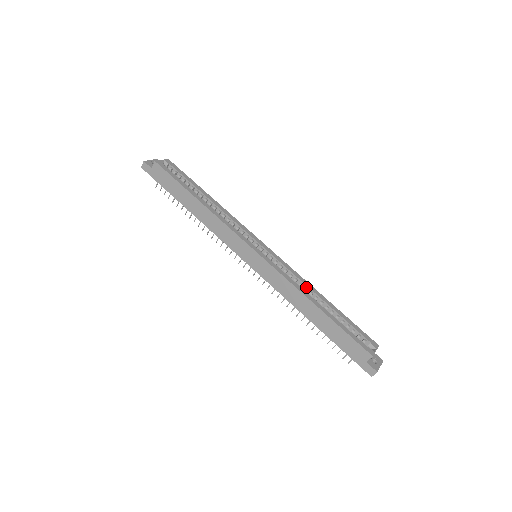
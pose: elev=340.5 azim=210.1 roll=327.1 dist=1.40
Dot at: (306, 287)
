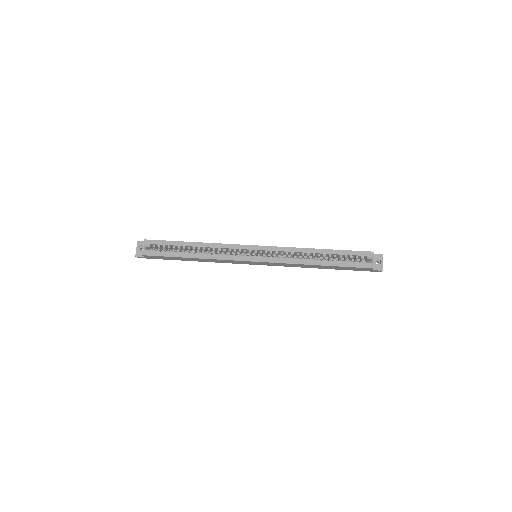
Dot at: (302, 253)
